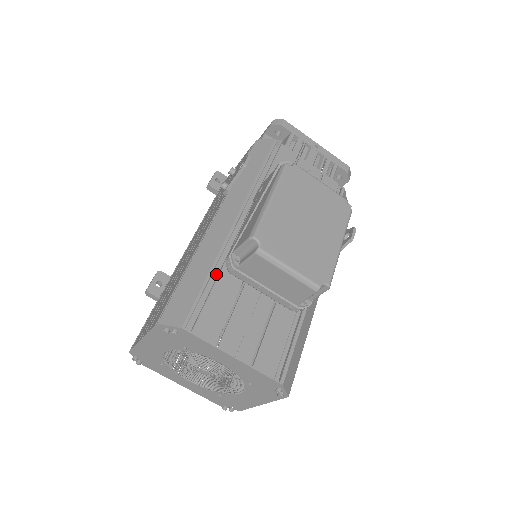
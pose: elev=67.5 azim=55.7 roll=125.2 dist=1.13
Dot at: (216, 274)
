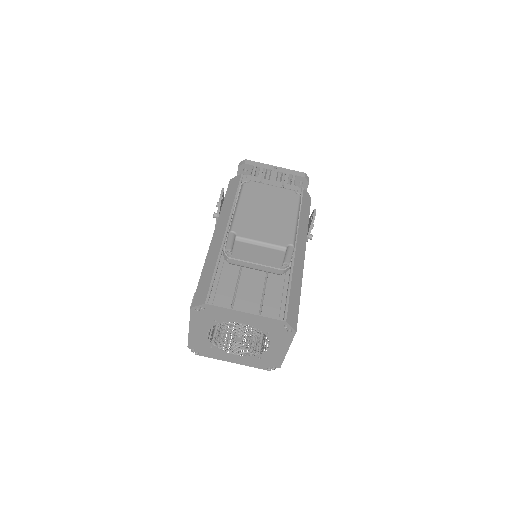
Dot at: occluded
